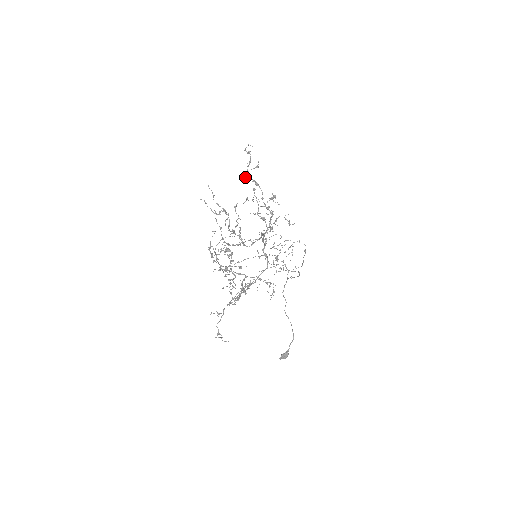
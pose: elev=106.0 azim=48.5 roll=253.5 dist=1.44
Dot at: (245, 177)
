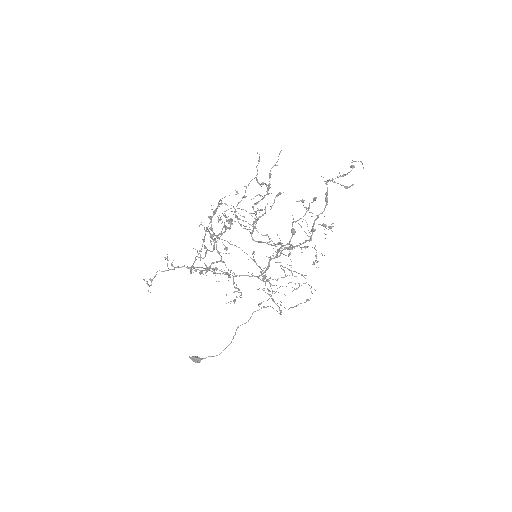
Dot at: (325, 183)
